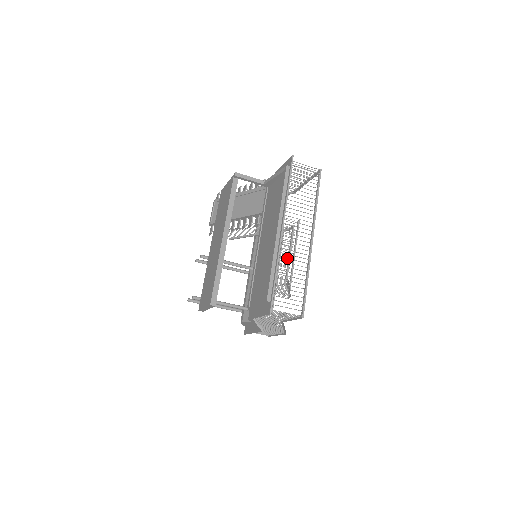
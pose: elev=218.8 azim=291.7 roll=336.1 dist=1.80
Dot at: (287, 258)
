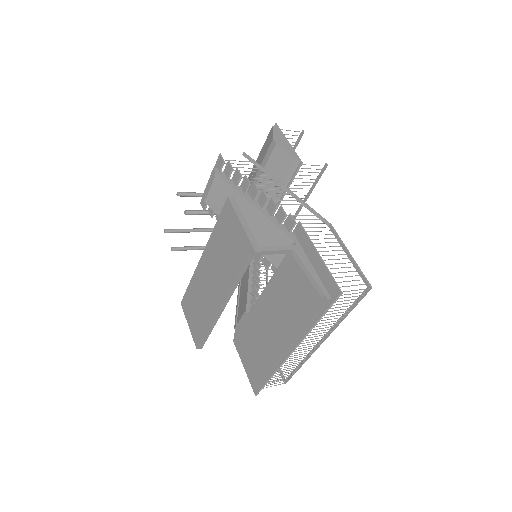
Dot at: occluded
